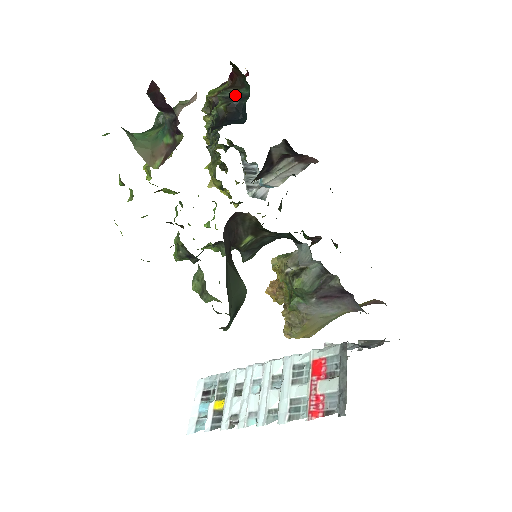
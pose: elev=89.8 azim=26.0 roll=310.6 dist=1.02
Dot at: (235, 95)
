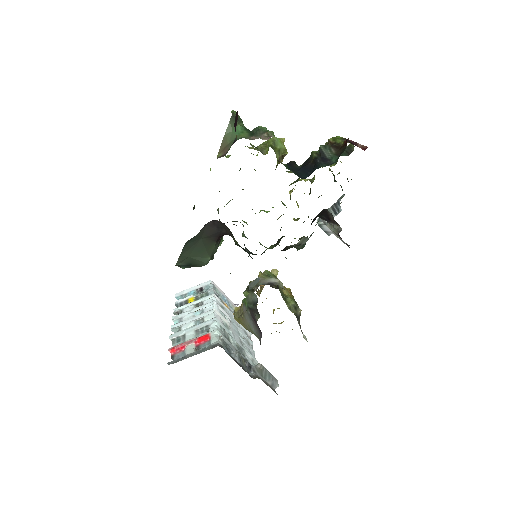
Dot at: (328, 156)
